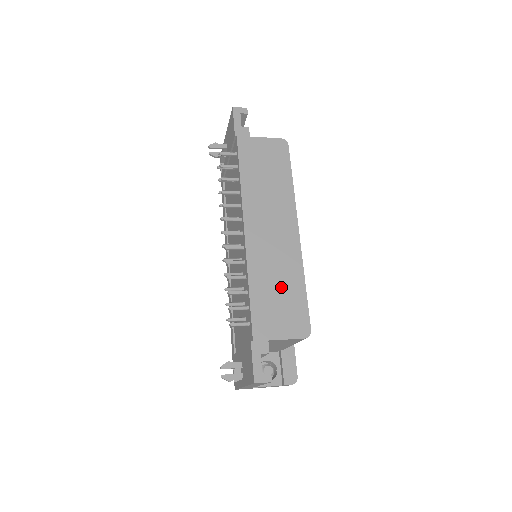
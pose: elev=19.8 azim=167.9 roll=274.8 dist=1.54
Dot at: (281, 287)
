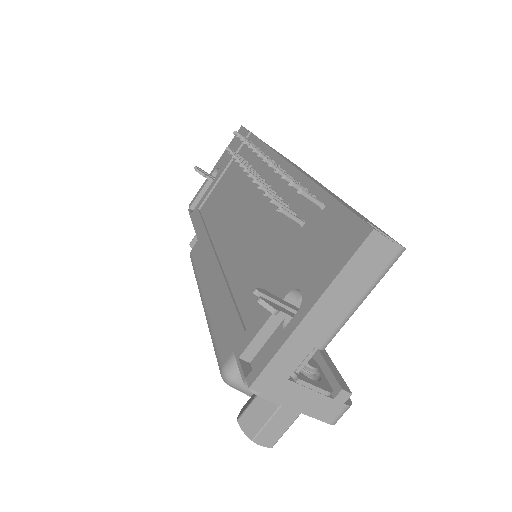
Dot at: (346, 204)
